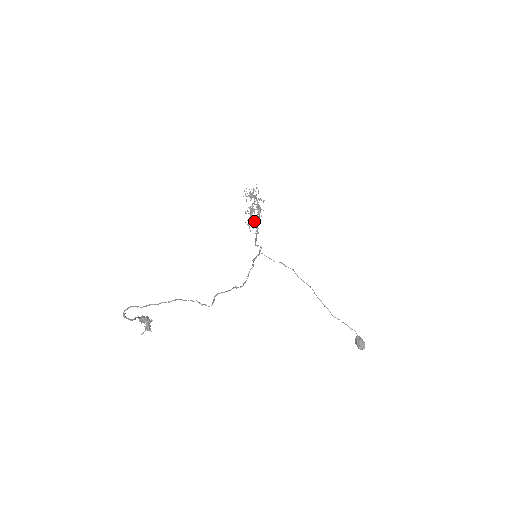
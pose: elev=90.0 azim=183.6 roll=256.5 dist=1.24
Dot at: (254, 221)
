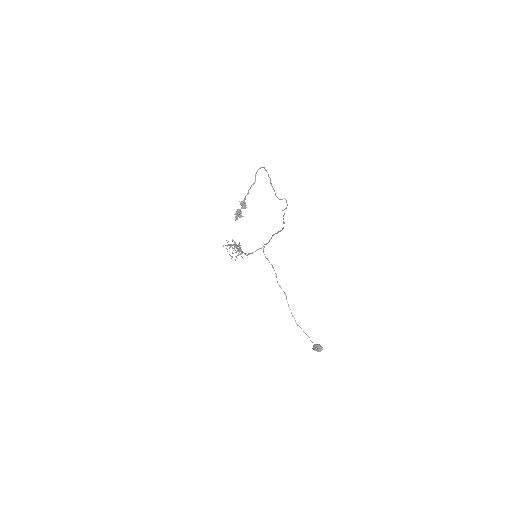
Dot at: occluded
